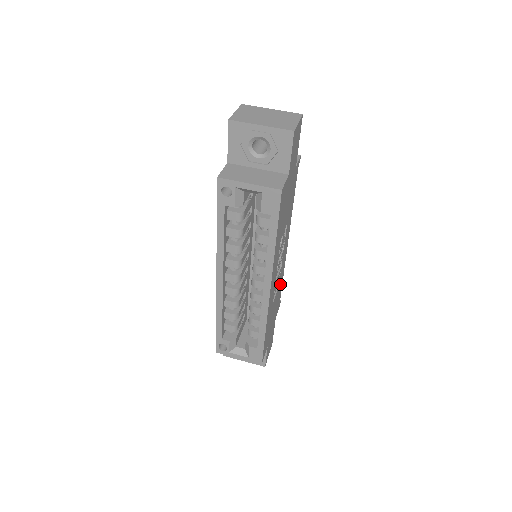
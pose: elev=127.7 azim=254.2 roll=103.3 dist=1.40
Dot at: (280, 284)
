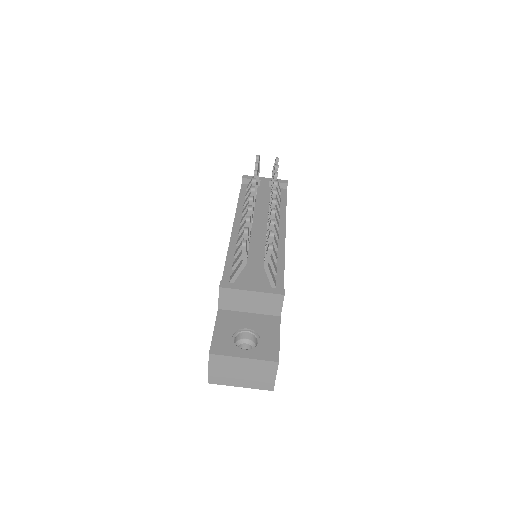
Dot at: occluded
